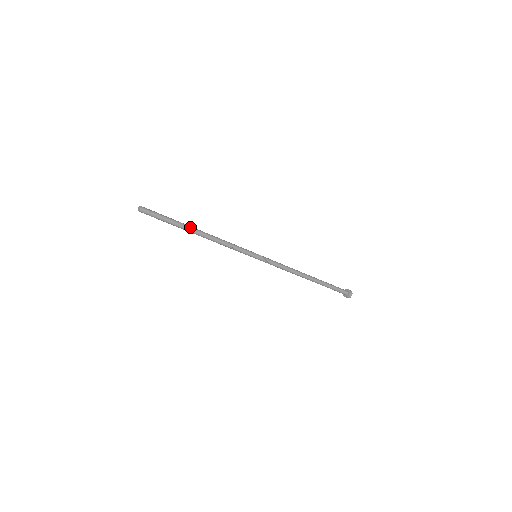
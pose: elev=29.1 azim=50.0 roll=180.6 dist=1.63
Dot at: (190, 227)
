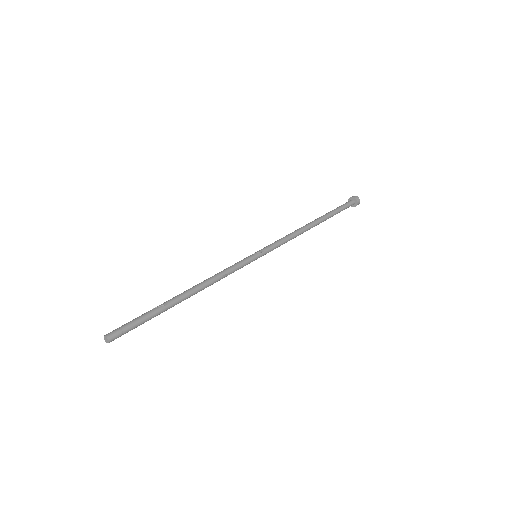
Dot at: (174, 300)
